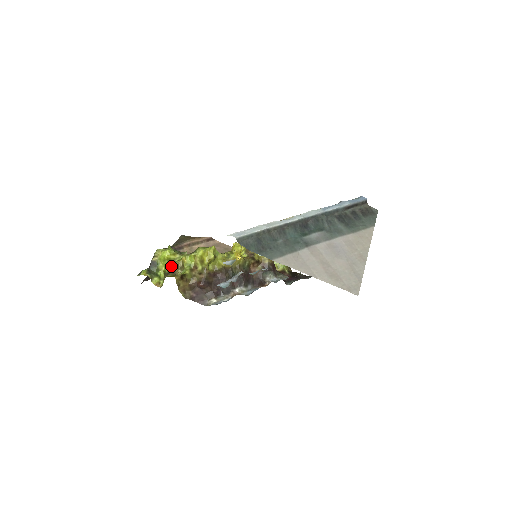
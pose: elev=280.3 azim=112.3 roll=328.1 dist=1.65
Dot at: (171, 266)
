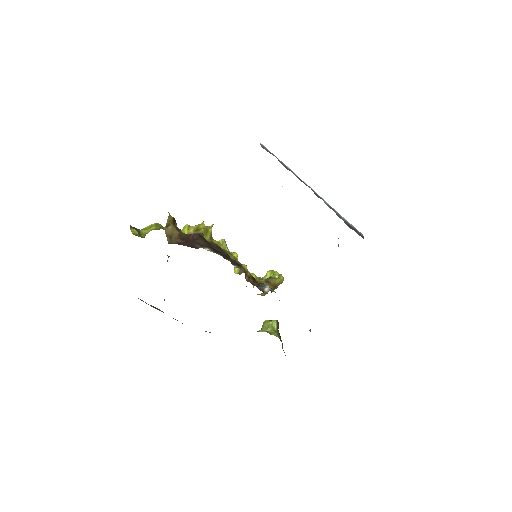
Dot at: (158, 229)
